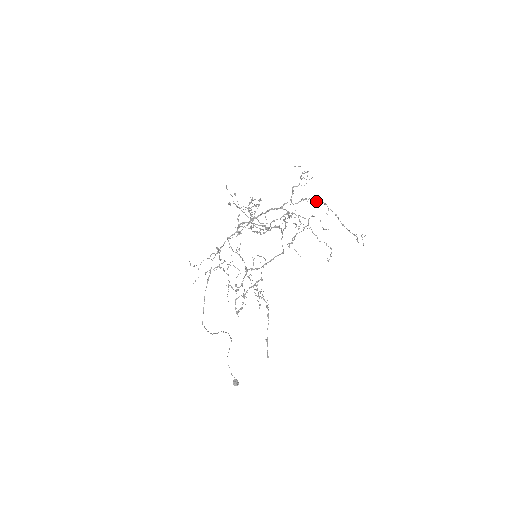
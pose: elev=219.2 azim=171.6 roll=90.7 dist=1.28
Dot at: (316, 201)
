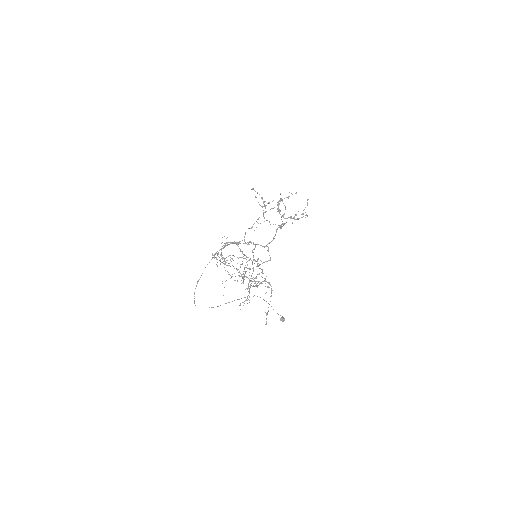
Dot at: (254, 248)
